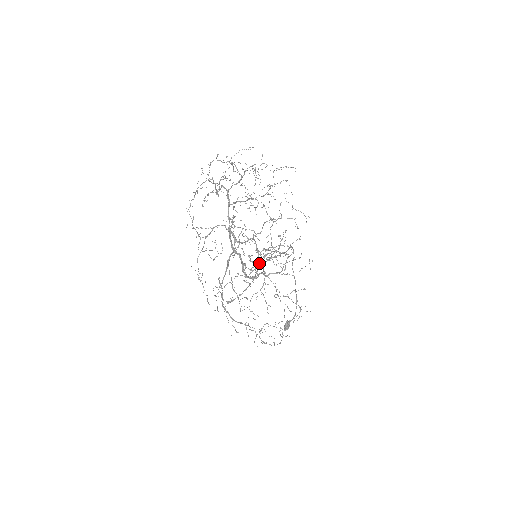
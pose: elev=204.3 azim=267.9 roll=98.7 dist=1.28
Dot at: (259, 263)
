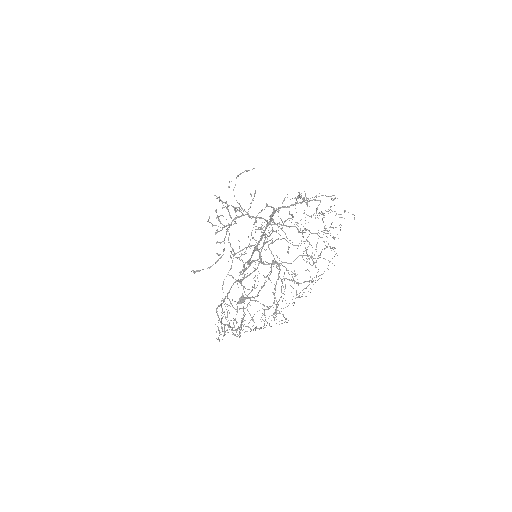
Dot at: (229, 227)
